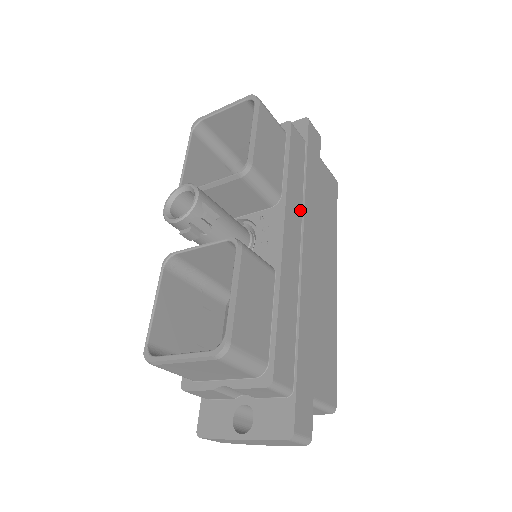
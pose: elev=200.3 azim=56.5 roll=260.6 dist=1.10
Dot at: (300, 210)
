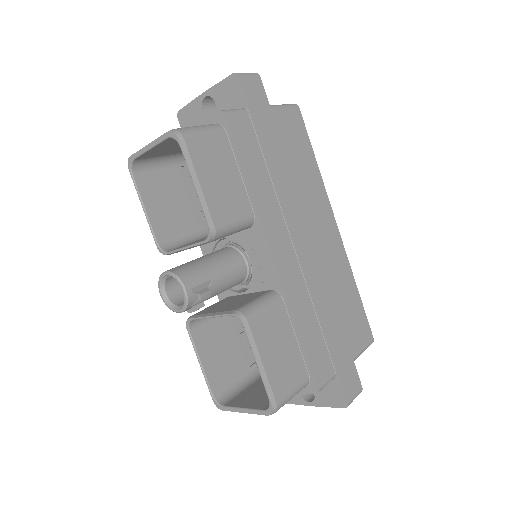
Dot at: (277, 207)
